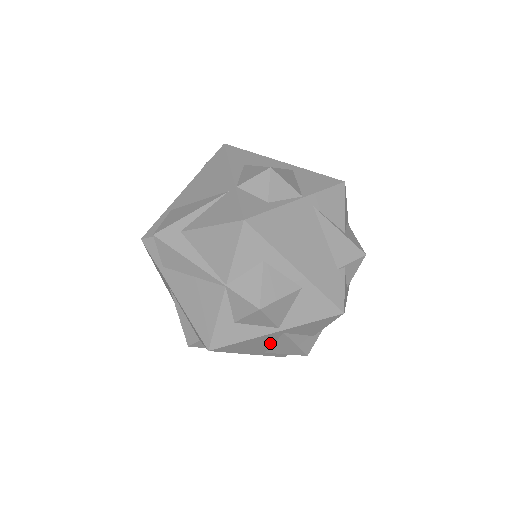
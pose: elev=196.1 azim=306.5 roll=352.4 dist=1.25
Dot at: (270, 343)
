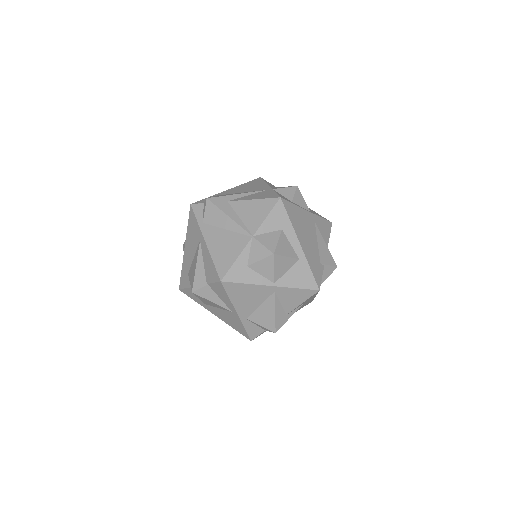
Dot at: (258, 303)
